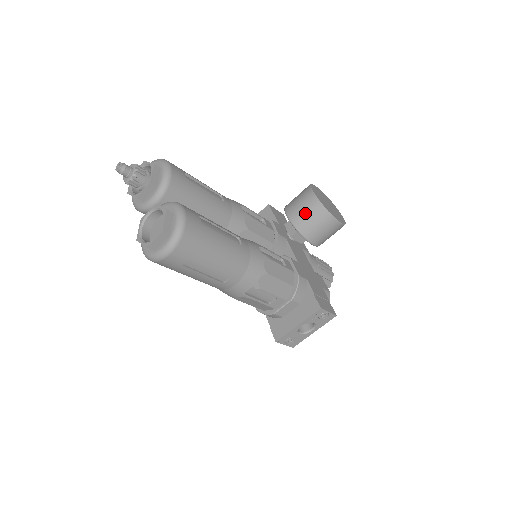
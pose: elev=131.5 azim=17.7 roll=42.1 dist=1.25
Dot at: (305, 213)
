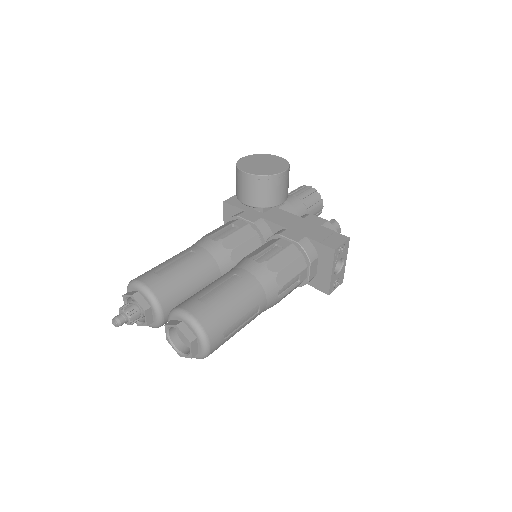
Dot at: (255, 192)
